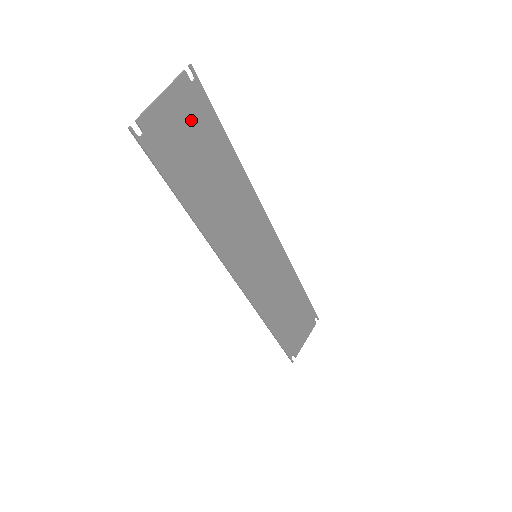
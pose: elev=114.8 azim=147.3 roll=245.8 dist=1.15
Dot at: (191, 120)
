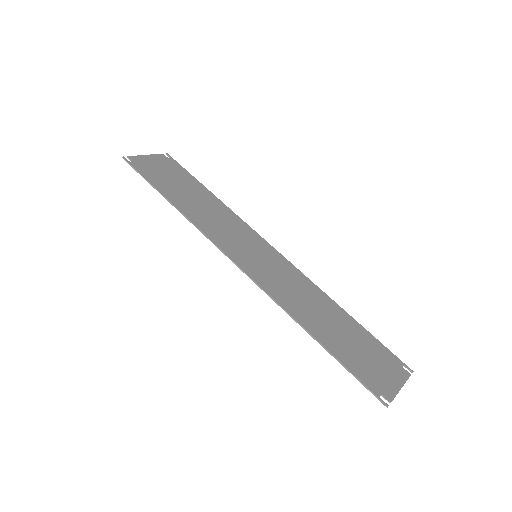
Dot at: (169, 169)
